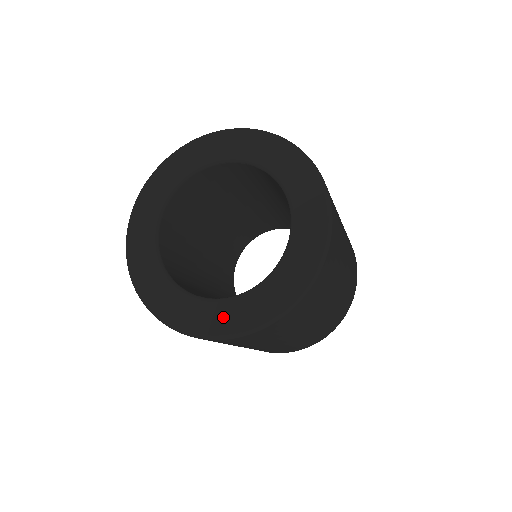
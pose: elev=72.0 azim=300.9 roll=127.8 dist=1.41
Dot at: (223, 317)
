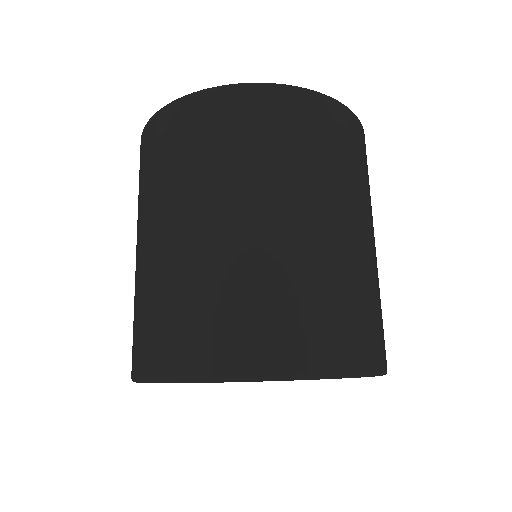
Dot at: occluded
